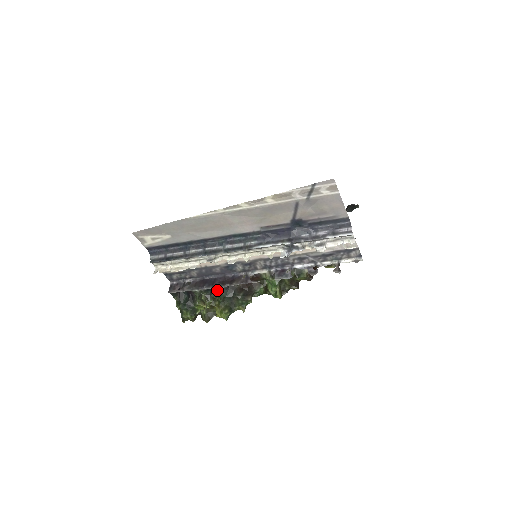
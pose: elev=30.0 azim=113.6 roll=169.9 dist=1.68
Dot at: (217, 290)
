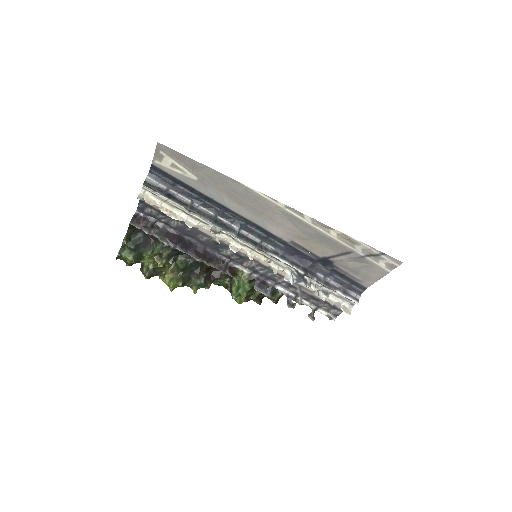
Dot at: (184, 255)
